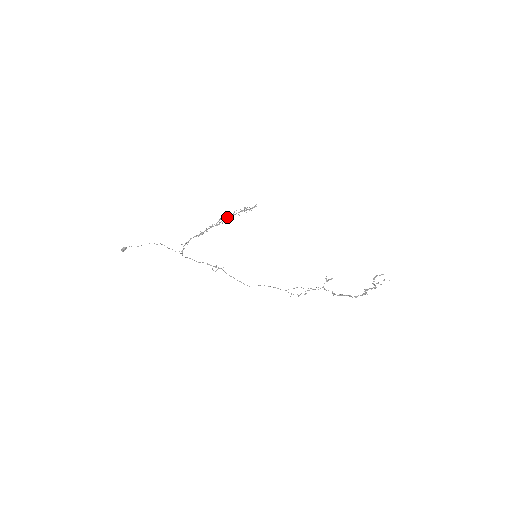
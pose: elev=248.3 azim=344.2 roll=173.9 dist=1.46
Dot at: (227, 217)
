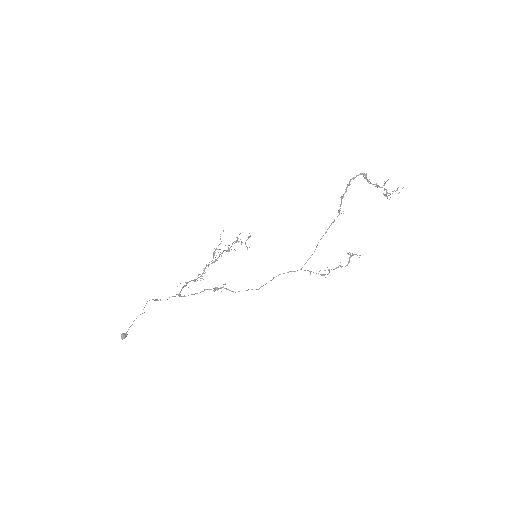
Dot at: (222, 252)
